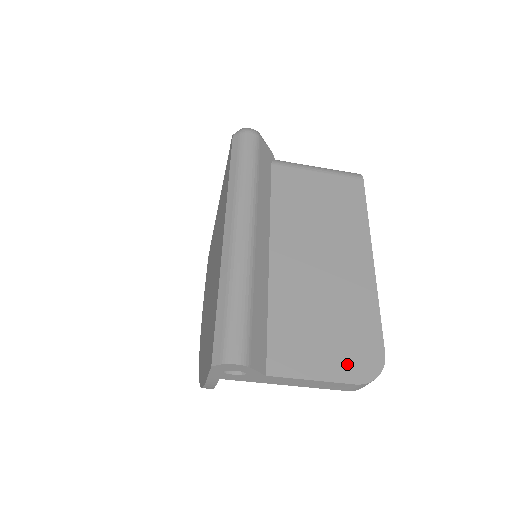
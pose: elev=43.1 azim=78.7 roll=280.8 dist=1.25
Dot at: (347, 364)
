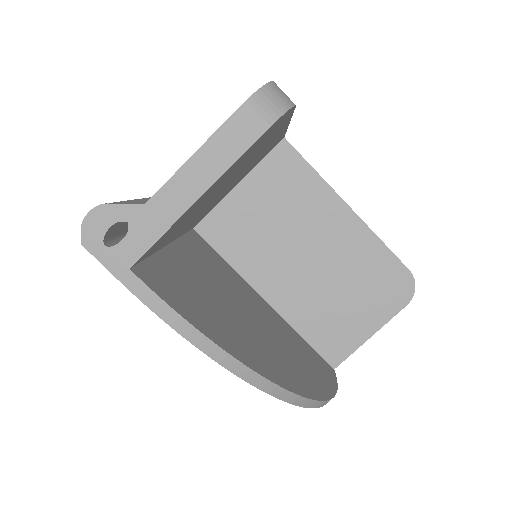
Dot at: occluded
